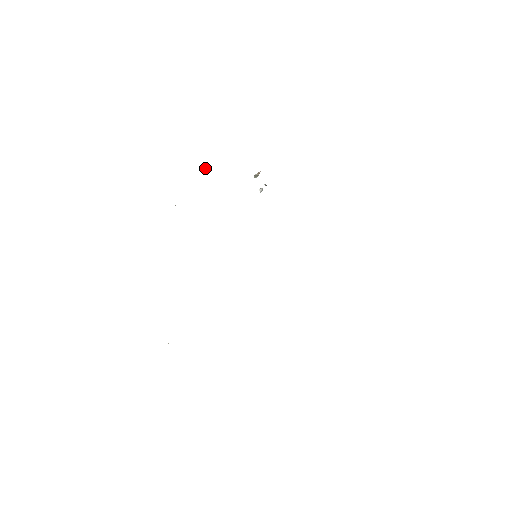
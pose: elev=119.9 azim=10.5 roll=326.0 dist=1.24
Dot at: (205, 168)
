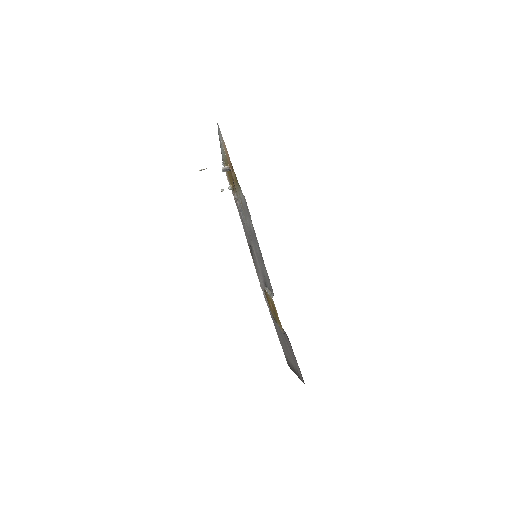
Dot at: occluded
